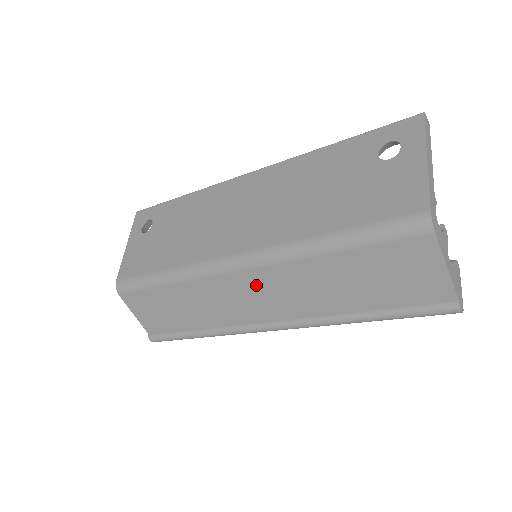
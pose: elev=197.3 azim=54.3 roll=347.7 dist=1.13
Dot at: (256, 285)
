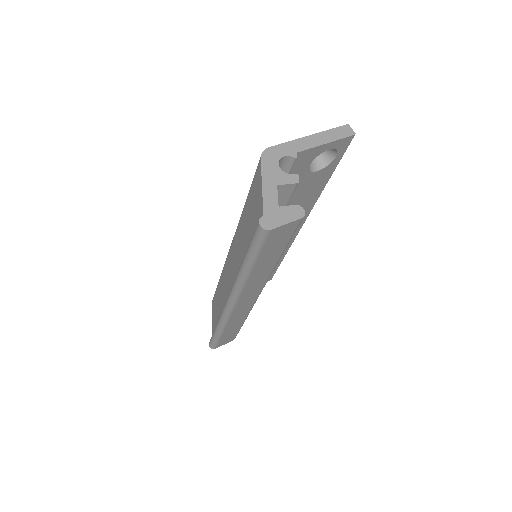
Dot at: (231, 259)
